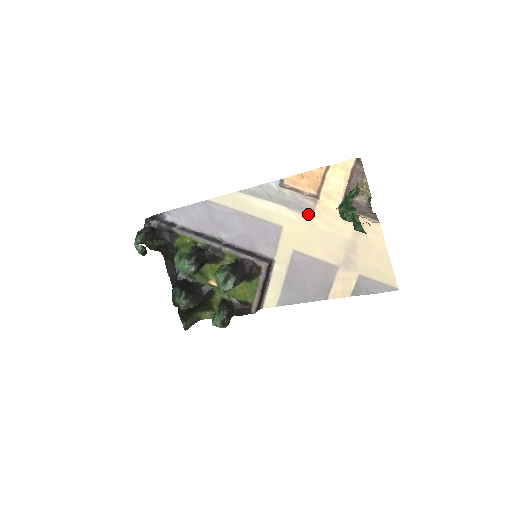
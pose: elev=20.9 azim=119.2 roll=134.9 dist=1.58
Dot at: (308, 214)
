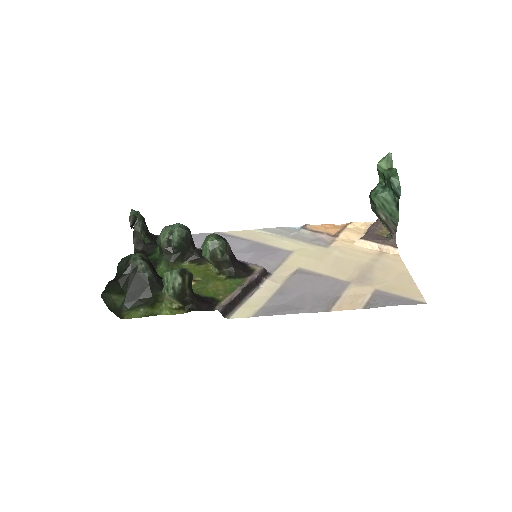
Dot at: (324, 246)
